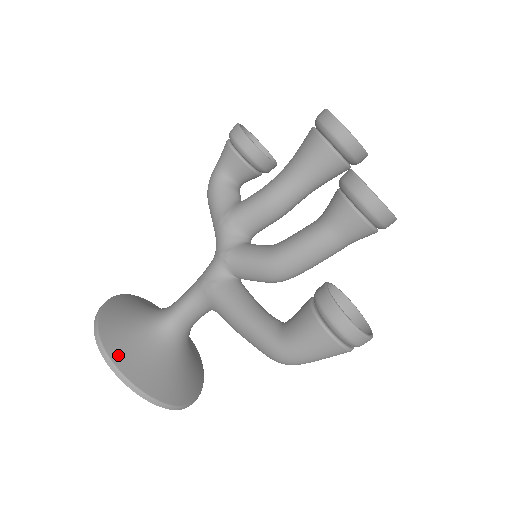
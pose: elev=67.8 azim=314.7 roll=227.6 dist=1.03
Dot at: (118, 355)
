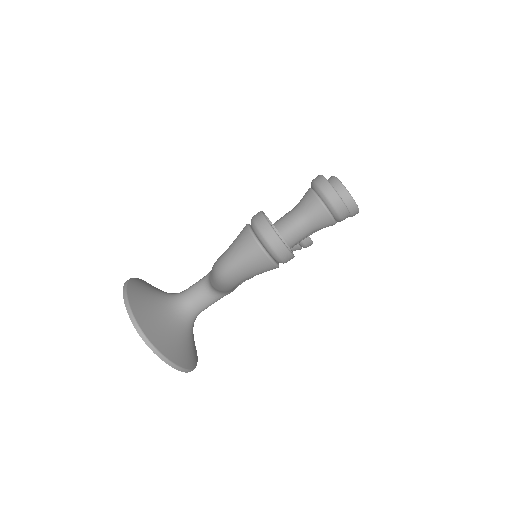
Dot at: (134, 284)
